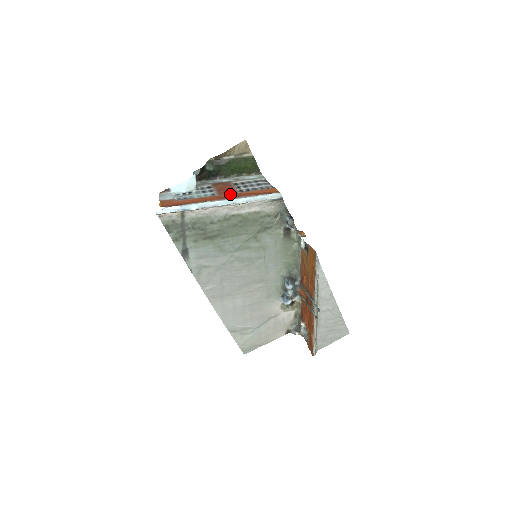
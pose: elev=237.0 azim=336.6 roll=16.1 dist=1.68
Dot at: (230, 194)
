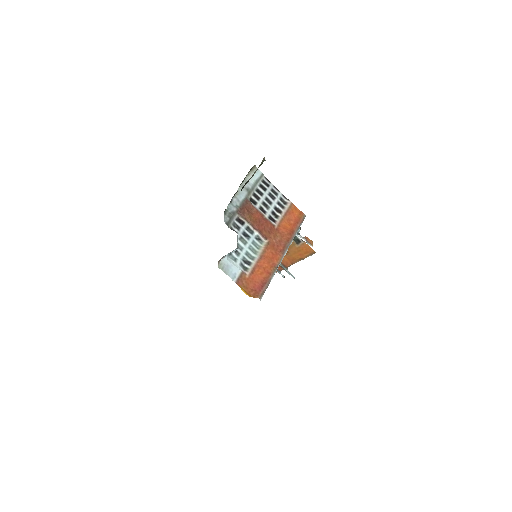
Dot at: (275, 235)
